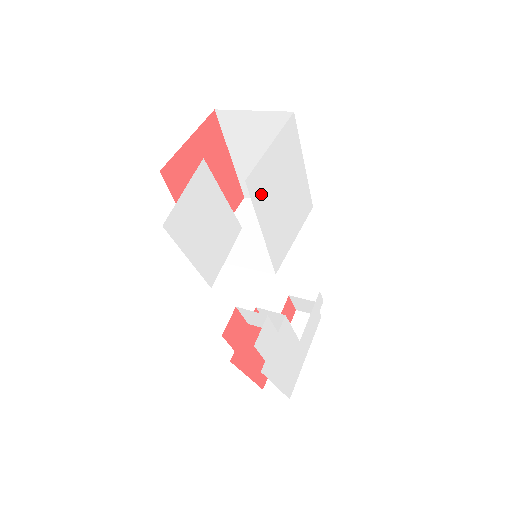
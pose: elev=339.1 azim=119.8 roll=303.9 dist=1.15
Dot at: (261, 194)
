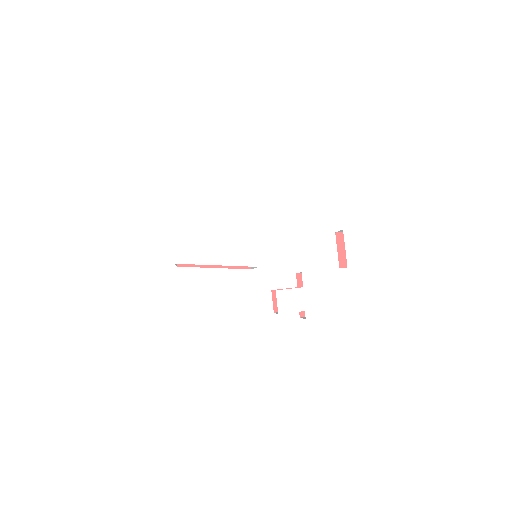
Dot at: (195, 253)
